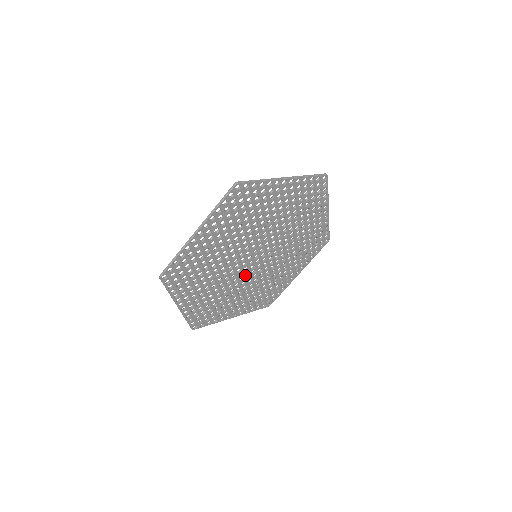
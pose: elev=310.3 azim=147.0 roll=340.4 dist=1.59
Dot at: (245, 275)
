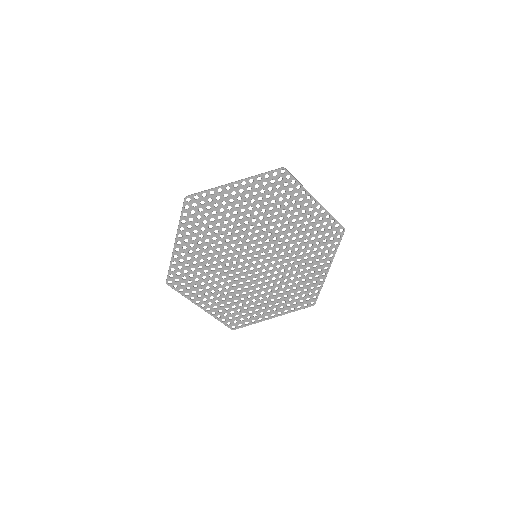
Dot at: (237, 267)
